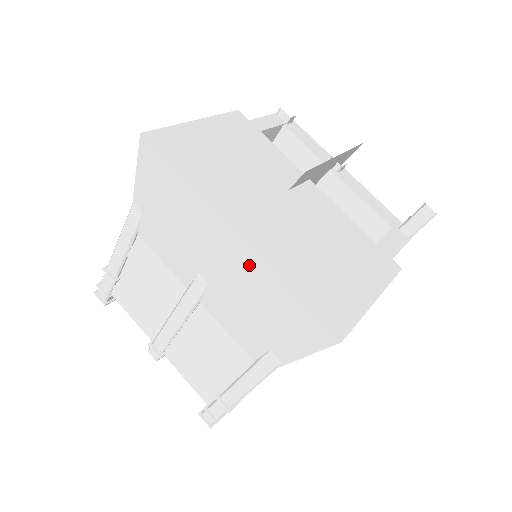
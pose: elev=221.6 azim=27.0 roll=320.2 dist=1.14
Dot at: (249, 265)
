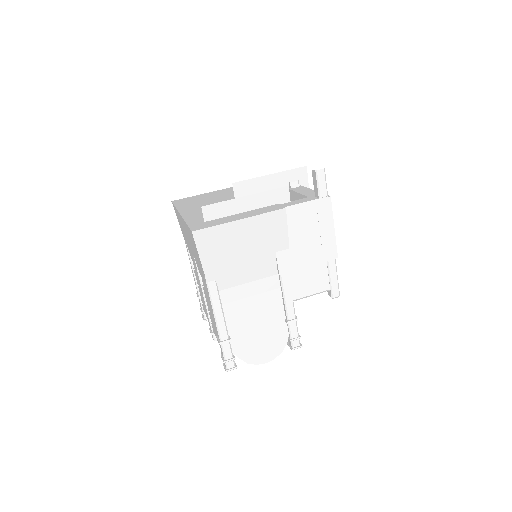
Dot at: (185, 227)
